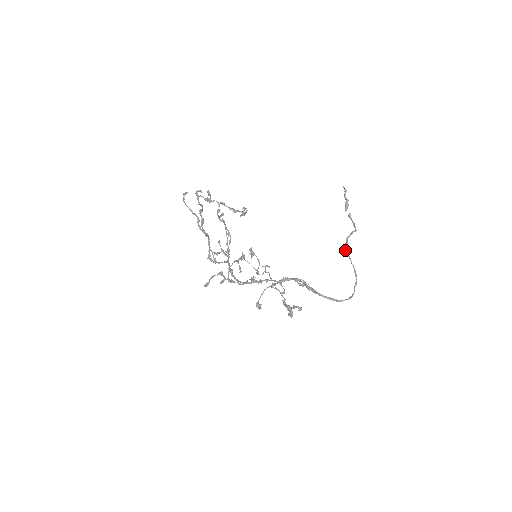
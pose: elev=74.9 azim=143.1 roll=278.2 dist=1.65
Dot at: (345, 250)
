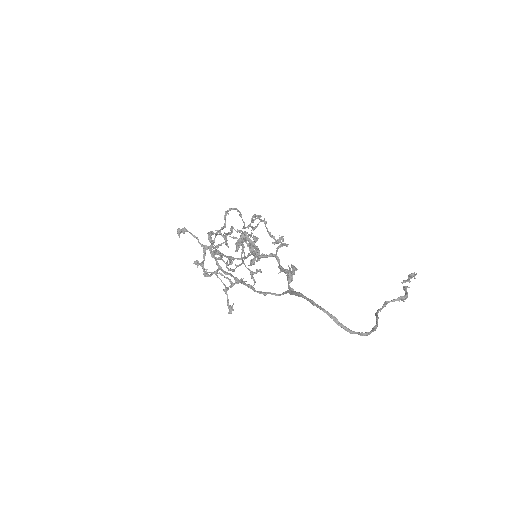
Dot at: occluded
